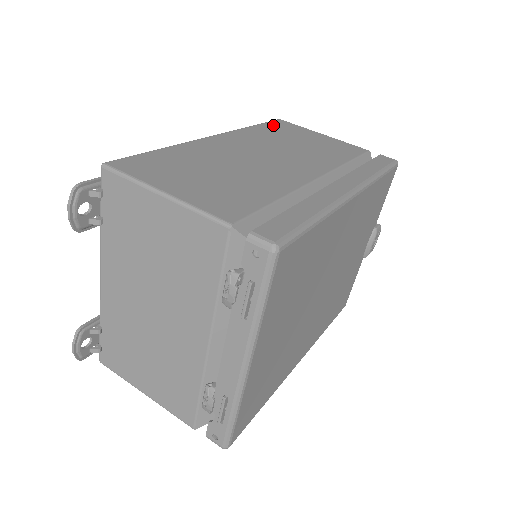
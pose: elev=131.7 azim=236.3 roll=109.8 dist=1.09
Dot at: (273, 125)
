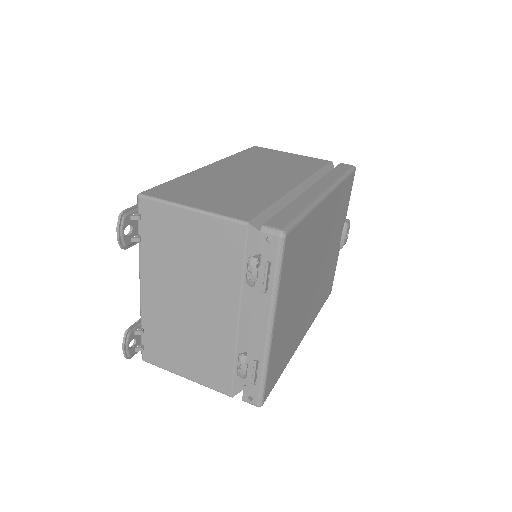
Dot at: (251, 151)
